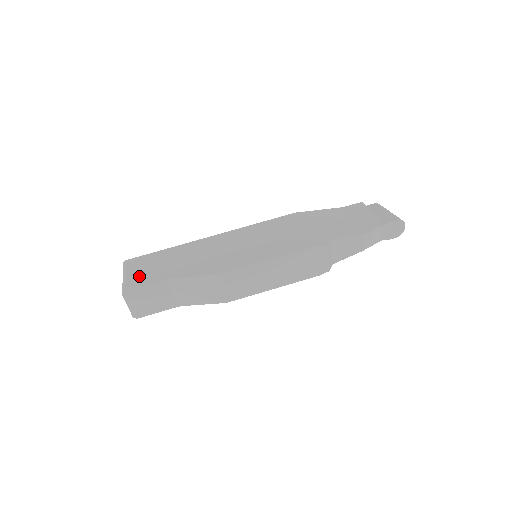
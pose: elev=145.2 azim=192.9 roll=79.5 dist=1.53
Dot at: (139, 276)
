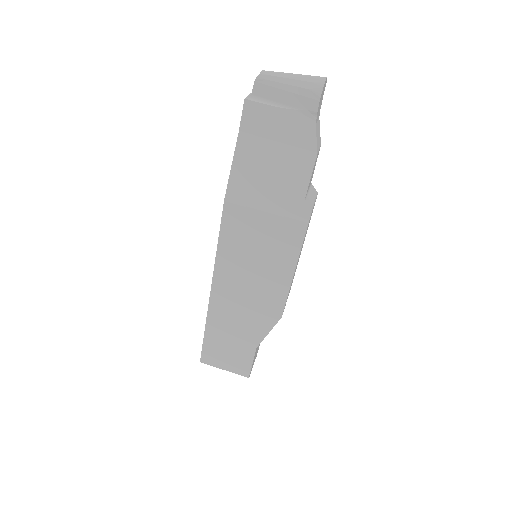
Dot at: (235, 363)
